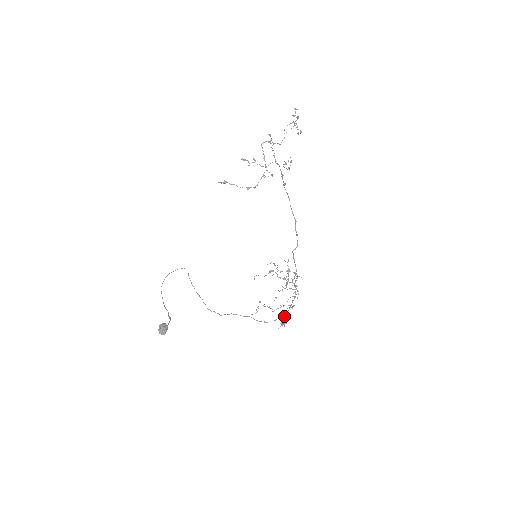
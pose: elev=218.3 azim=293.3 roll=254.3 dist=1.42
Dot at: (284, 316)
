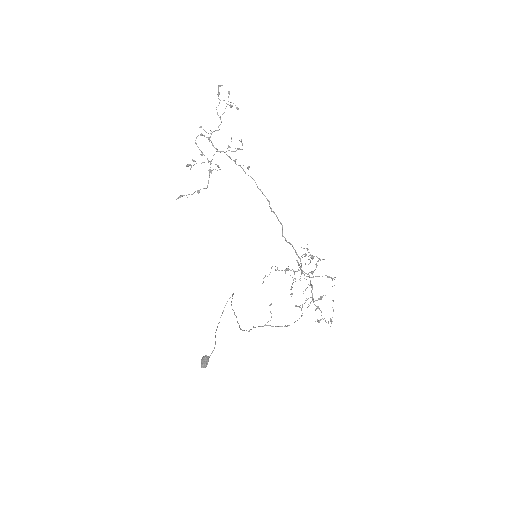
Dot at: (333, 310)
